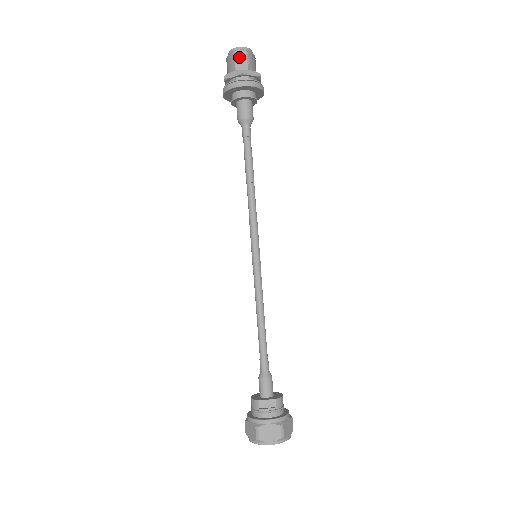
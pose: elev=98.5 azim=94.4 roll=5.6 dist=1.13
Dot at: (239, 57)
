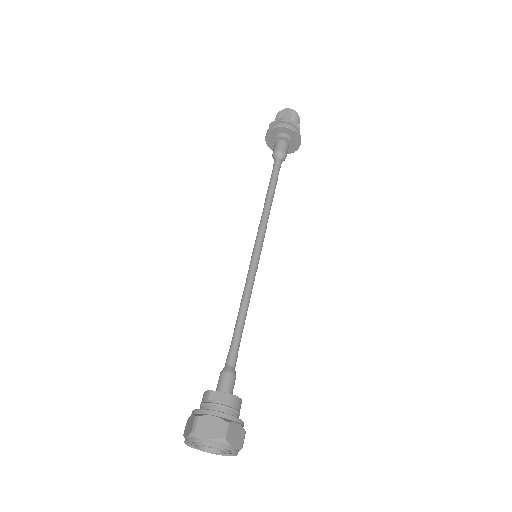
Dot at: (285, 113)
